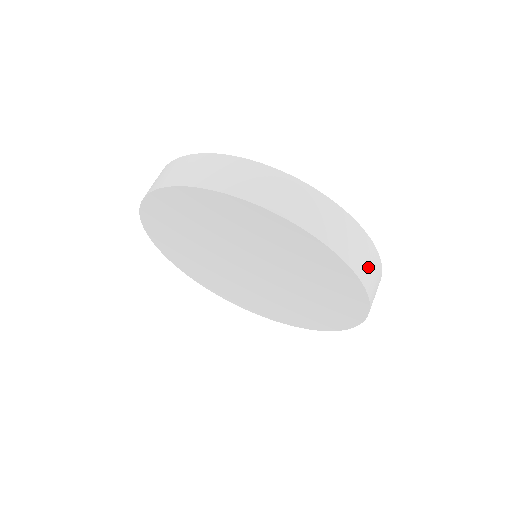
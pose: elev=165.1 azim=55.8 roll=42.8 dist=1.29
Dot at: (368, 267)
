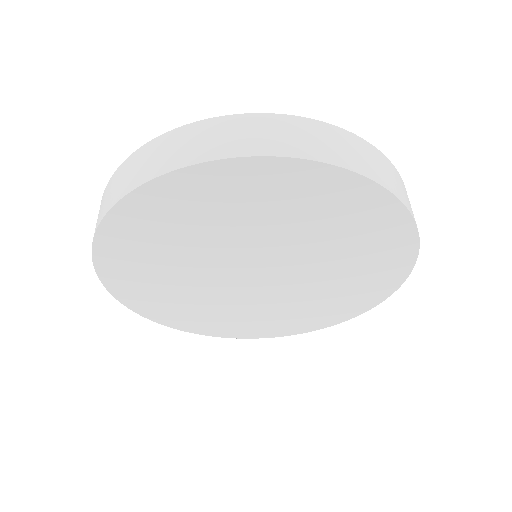
Dot at: occluded
